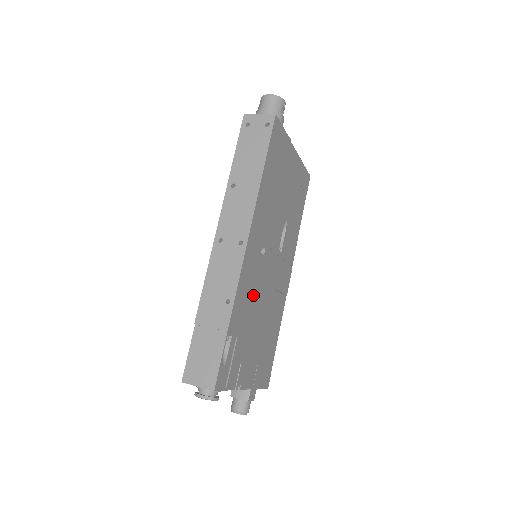
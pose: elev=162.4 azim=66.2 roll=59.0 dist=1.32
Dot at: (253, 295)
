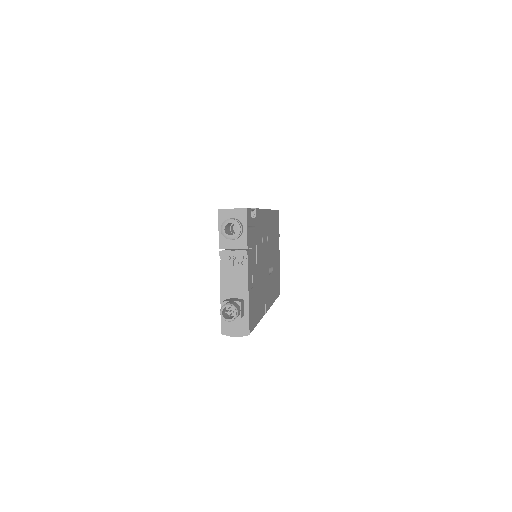
Dot at: (261, 241)
